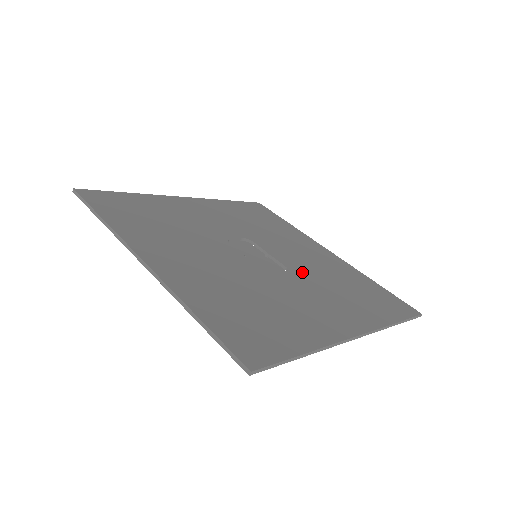
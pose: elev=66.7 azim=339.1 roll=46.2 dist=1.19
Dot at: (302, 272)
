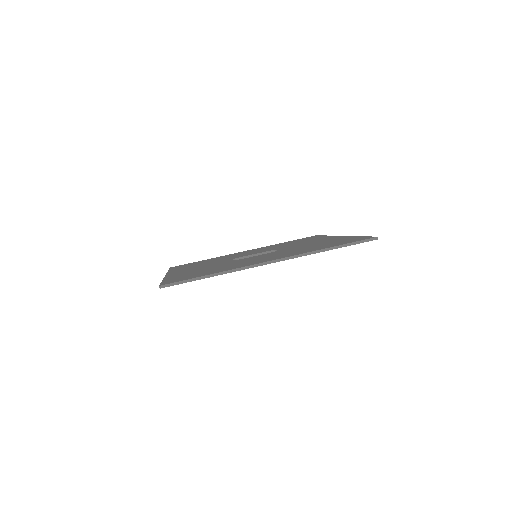
Dot at: (276, 248)
